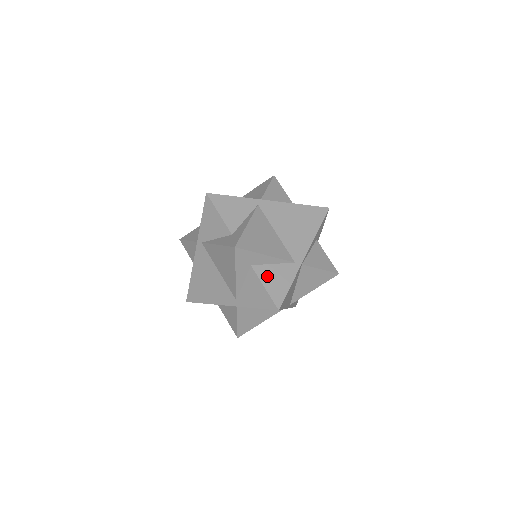
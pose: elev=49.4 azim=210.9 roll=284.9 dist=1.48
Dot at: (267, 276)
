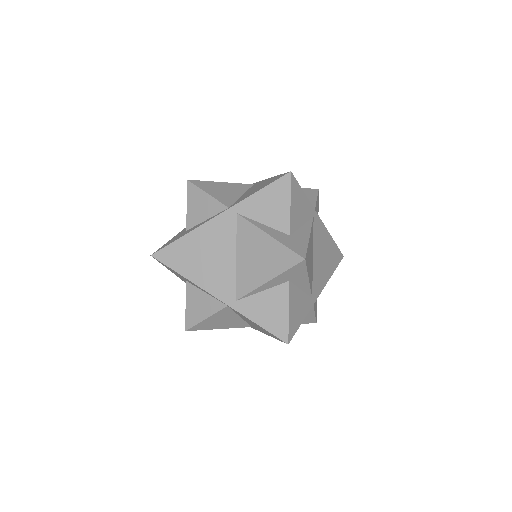
Dot at: (294, 301)
